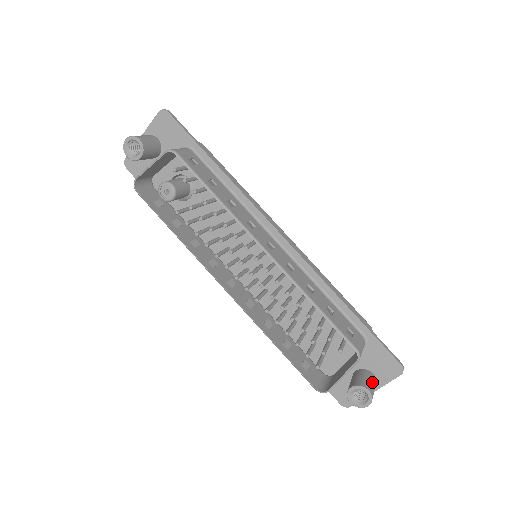
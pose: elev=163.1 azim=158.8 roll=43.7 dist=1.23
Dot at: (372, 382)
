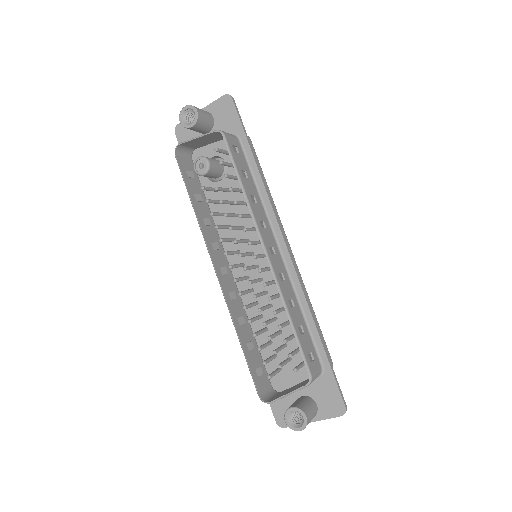
Dot at: (313, 411)
